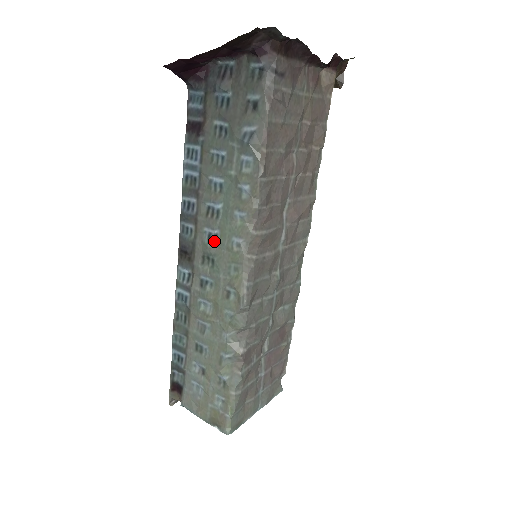
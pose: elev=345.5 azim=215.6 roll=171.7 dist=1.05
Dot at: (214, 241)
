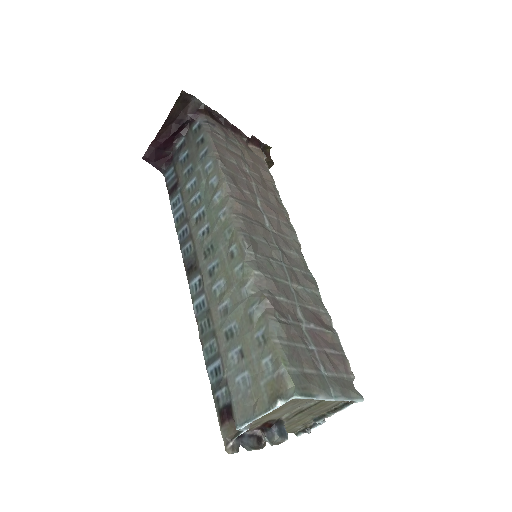
Dot at: (208, 233)
